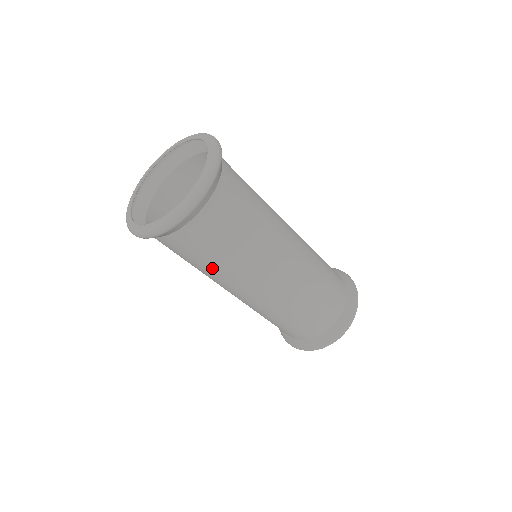
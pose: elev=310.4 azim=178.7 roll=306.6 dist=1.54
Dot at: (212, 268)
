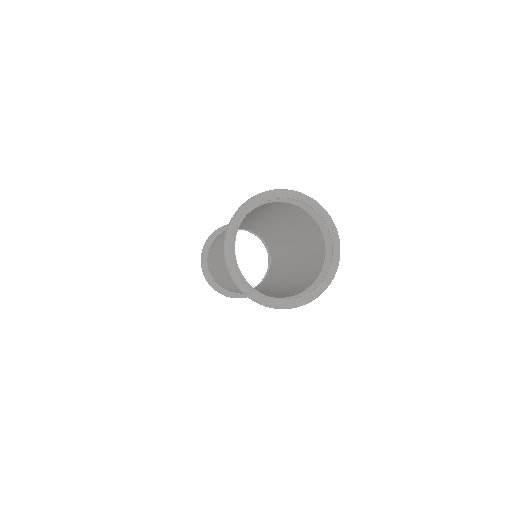
Dot at: occluded
